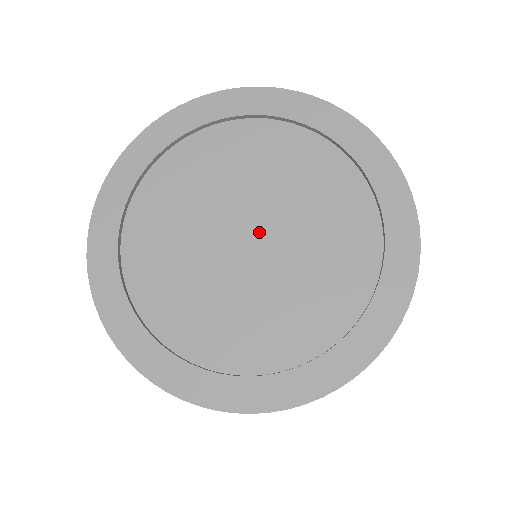
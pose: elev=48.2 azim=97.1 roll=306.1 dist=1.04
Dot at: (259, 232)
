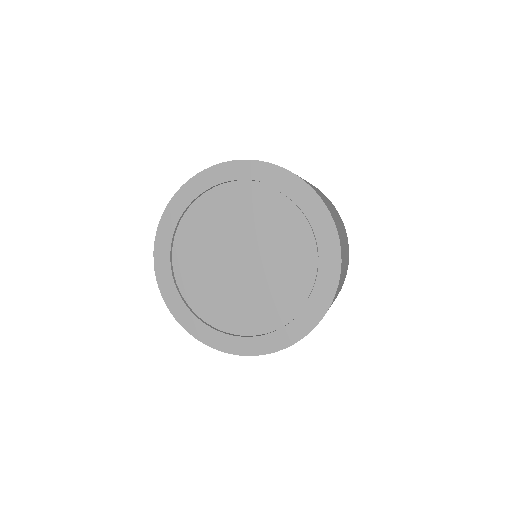
Dot at: (246, 253)
